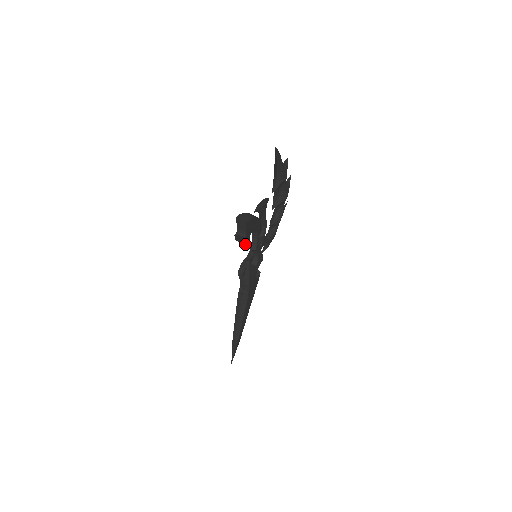
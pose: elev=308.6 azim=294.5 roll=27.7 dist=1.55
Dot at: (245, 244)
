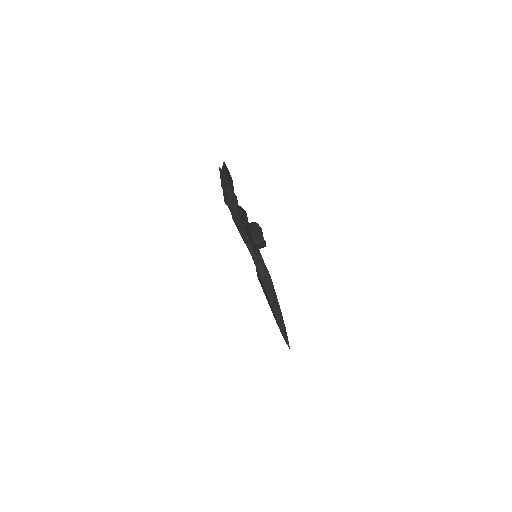
Dot at: (265, 246)
